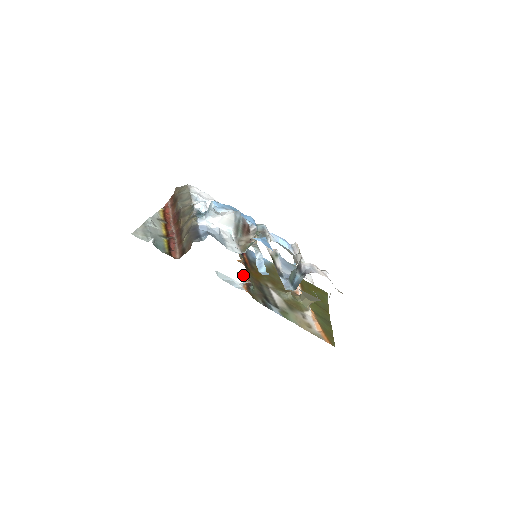
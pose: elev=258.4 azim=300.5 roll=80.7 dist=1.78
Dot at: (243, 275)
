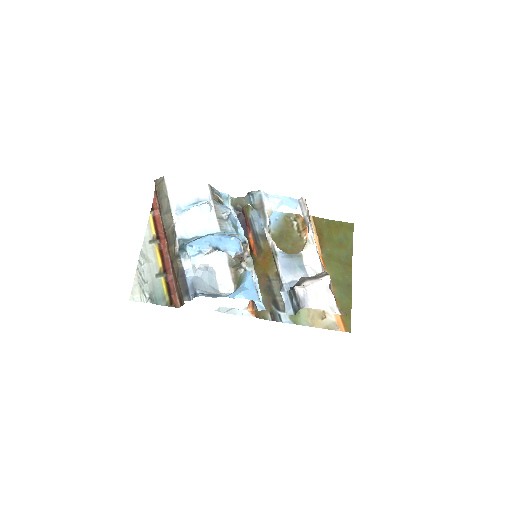
Dot at: occluded
